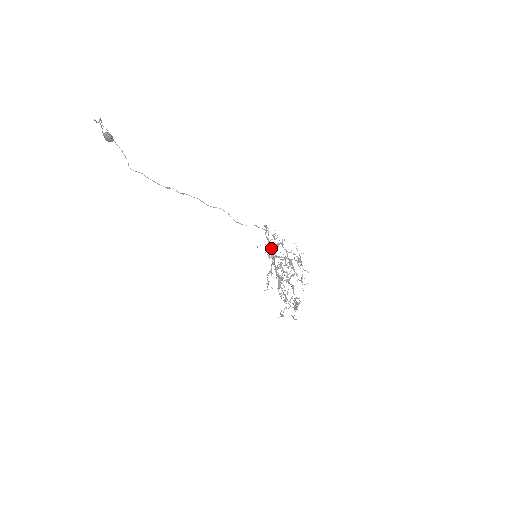
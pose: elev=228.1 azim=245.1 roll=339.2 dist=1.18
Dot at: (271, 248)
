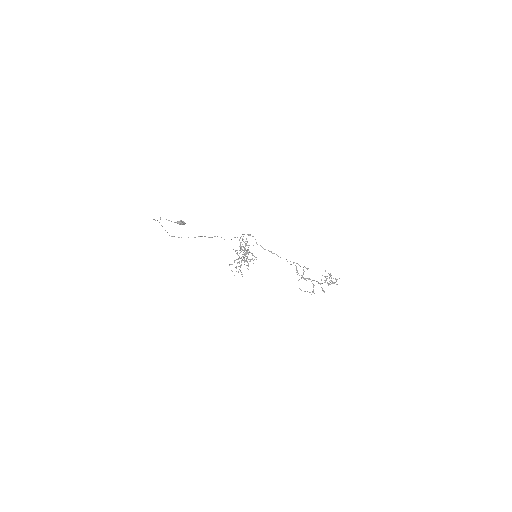
Dot at: (241, 247)
